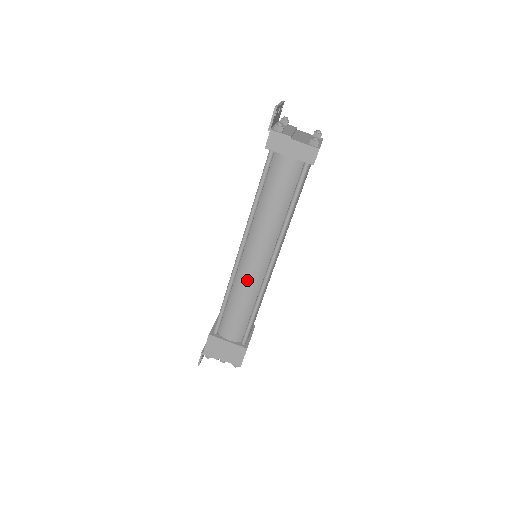
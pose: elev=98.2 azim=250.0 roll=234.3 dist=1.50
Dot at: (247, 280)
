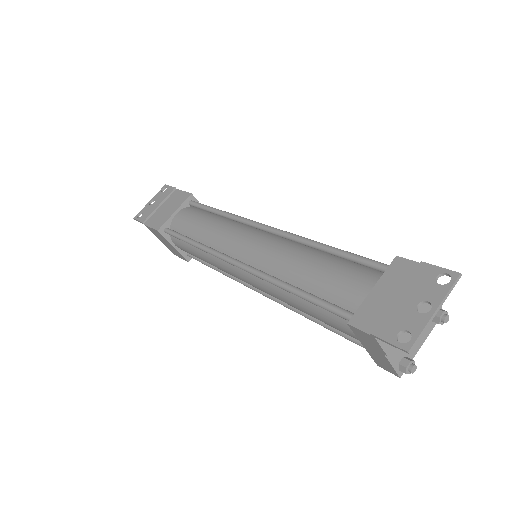
Dot at: (224, 270)
